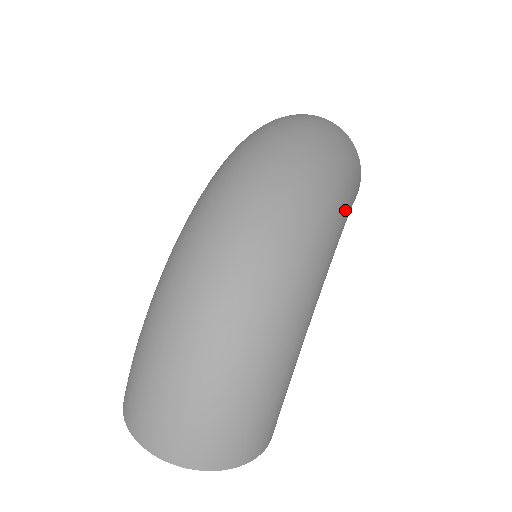
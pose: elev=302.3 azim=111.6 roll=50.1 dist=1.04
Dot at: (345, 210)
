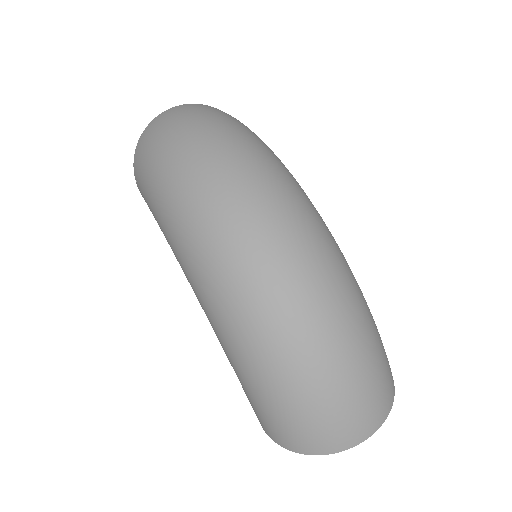
Dot at: occluded
